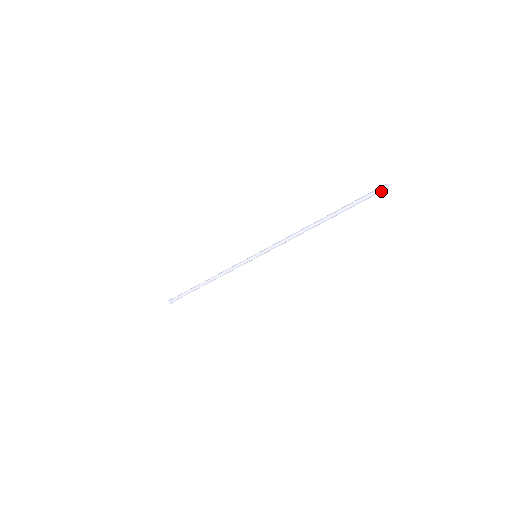
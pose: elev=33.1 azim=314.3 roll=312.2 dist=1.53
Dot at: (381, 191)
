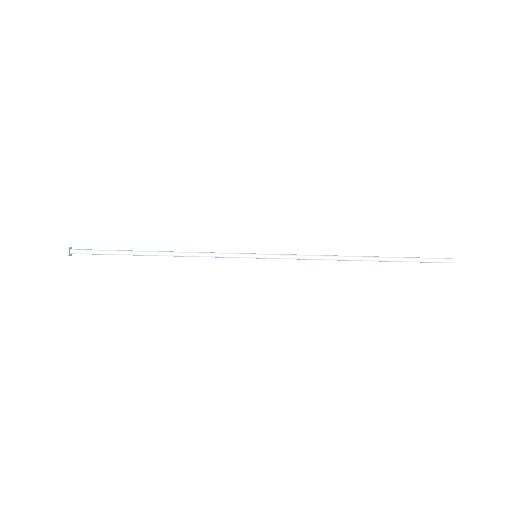
Dot at: (445, 262)
